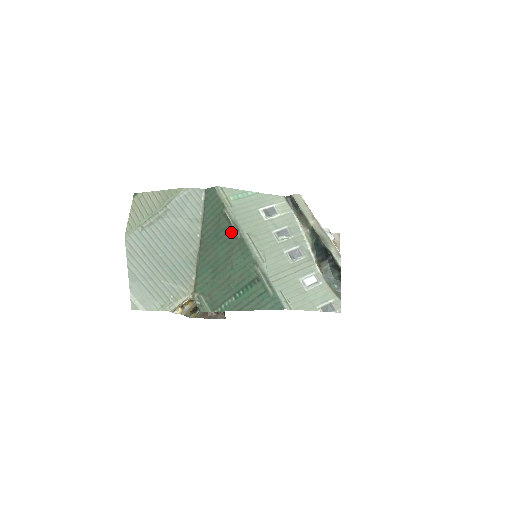
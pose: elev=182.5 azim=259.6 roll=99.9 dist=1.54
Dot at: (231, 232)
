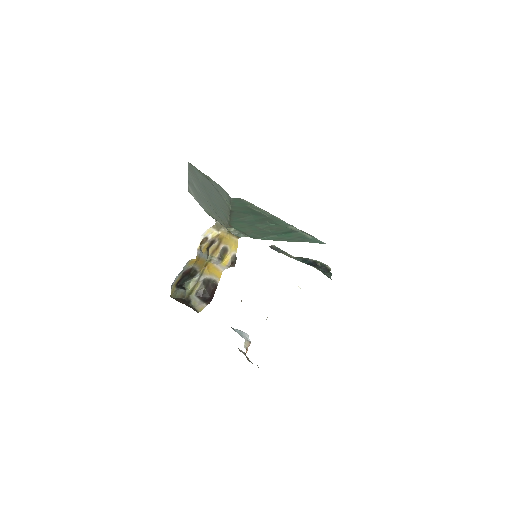
Dot at: (262, 213)
